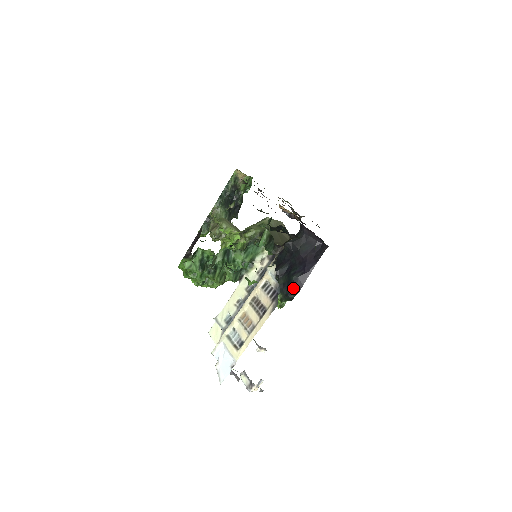
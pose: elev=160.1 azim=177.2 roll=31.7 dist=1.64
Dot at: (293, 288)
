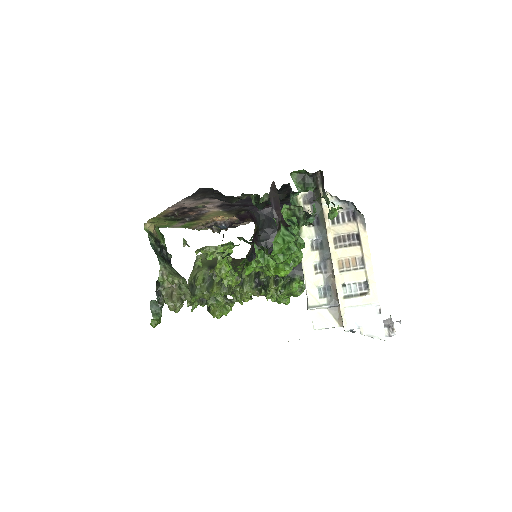
Dot at: occluded
